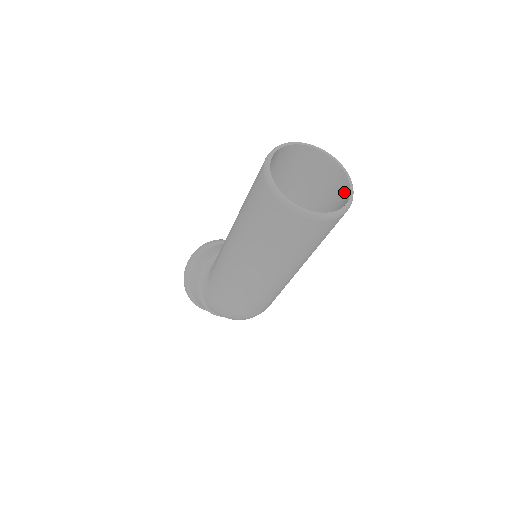
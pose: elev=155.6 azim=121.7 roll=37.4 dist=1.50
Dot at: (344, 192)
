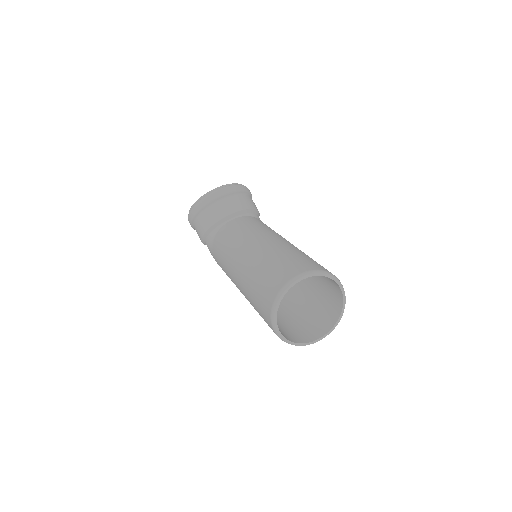
Dot at: (337, 303)
